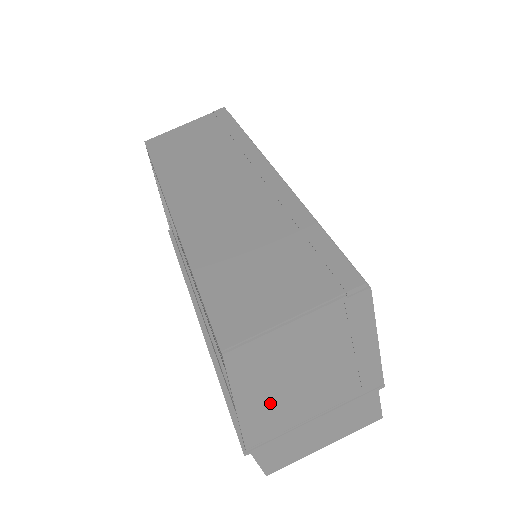
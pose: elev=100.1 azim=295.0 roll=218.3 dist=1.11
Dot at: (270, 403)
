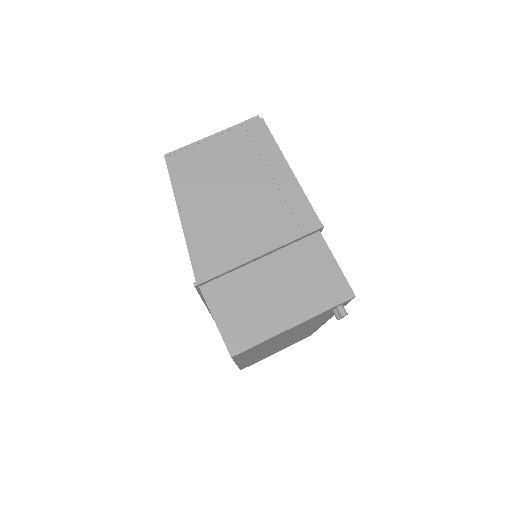
Dot at: (209, 218)
